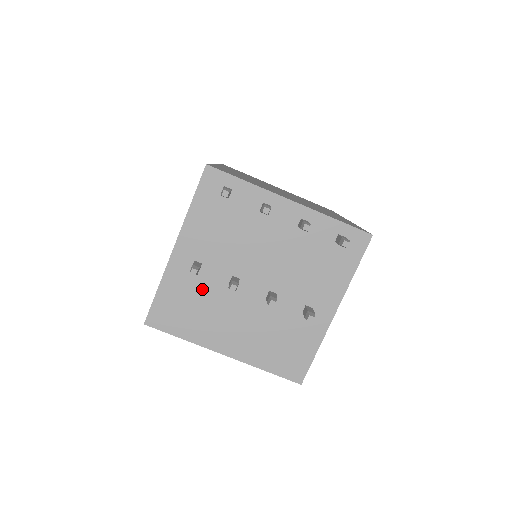
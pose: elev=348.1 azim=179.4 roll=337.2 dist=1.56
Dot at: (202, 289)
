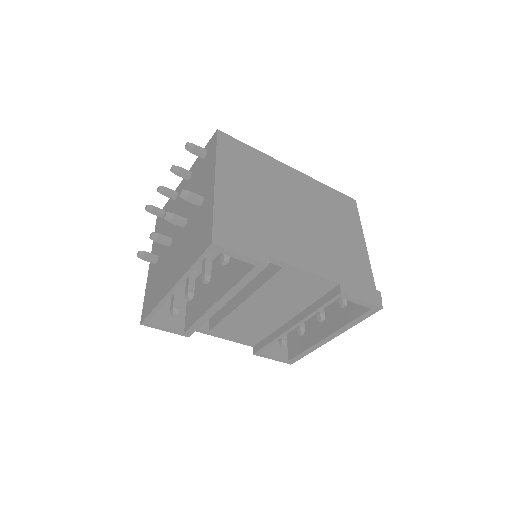
Dot at: (160, 268)
